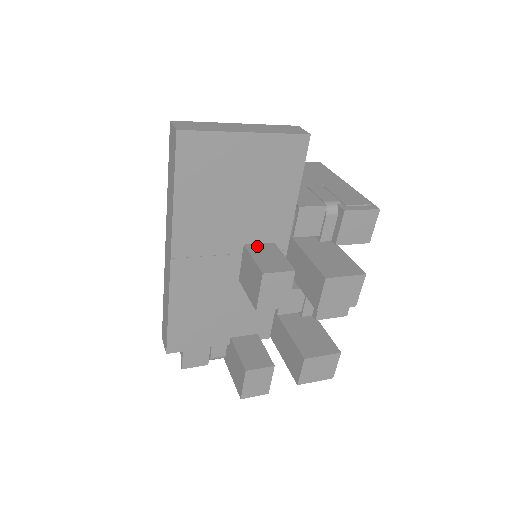
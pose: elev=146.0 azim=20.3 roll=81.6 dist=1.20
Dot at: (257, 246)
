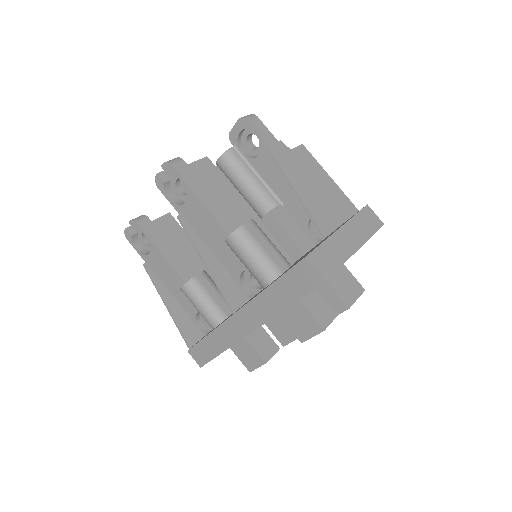
Dot at: occluded
